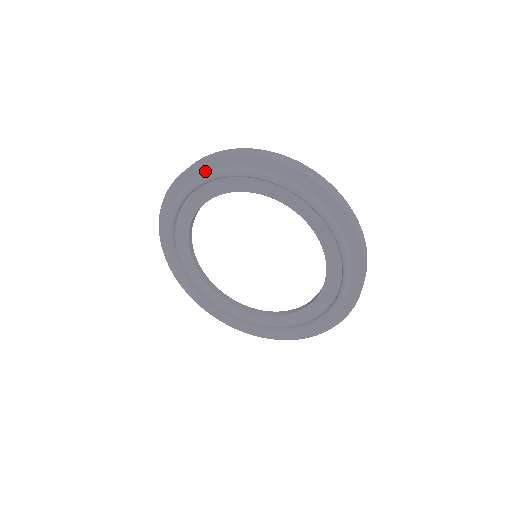
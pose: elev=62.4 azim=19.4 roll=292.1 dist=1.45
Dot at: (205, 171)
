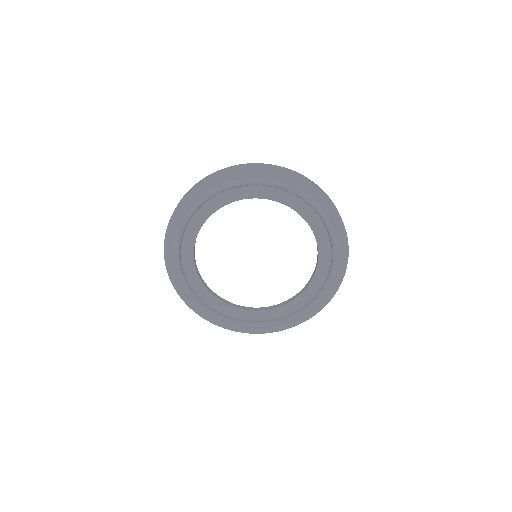
Dot at: (213, 186)
